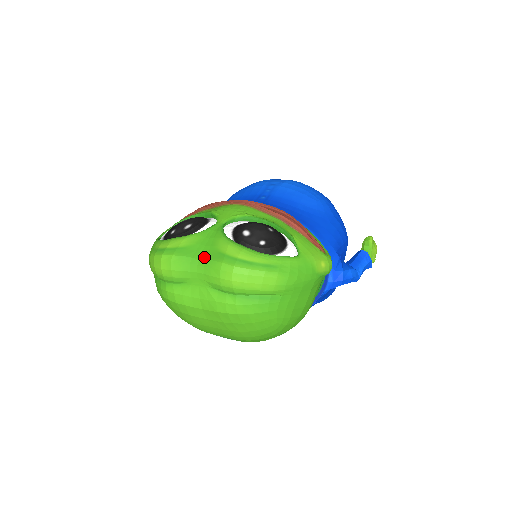
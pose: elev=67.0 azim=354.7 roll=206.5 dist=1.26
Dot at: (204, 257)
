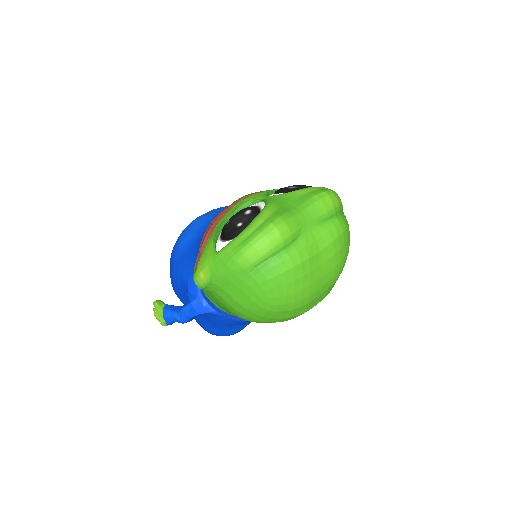
Dot at: (298, 204)
